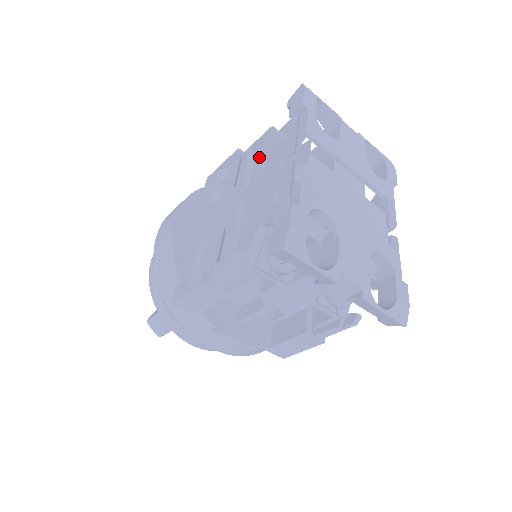
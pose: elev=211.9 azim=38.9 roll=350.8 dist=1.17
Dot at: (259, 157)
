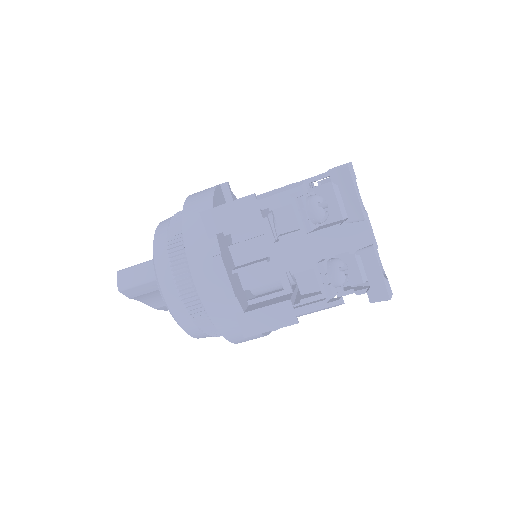
Dot at: occluded
